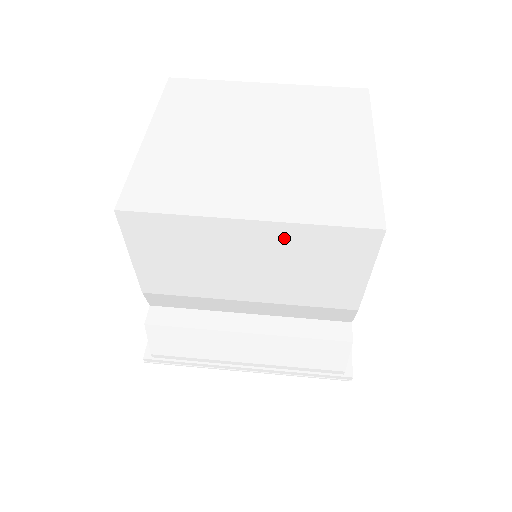
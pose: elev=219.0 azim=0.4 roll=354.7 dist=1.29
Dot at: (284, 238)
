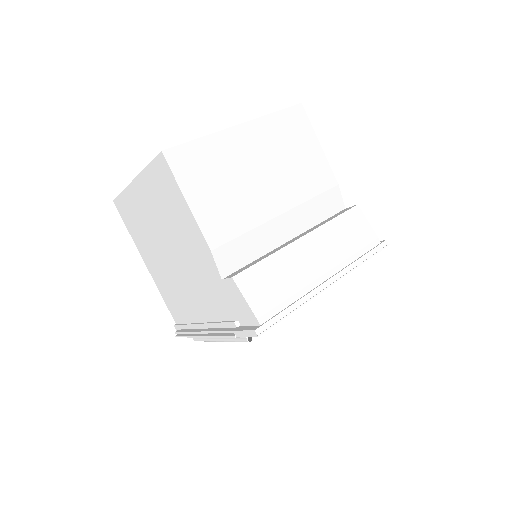
Dot at: (264, 132)
